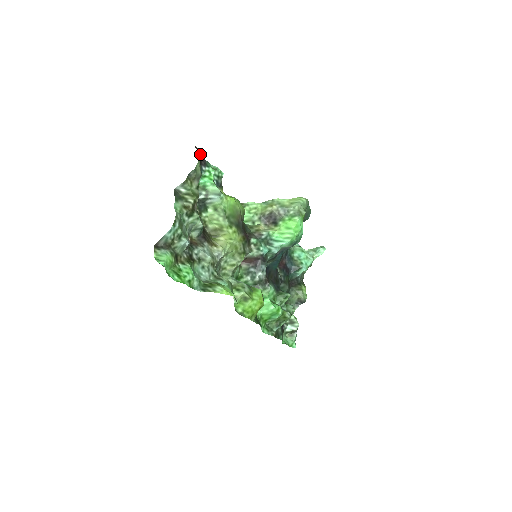
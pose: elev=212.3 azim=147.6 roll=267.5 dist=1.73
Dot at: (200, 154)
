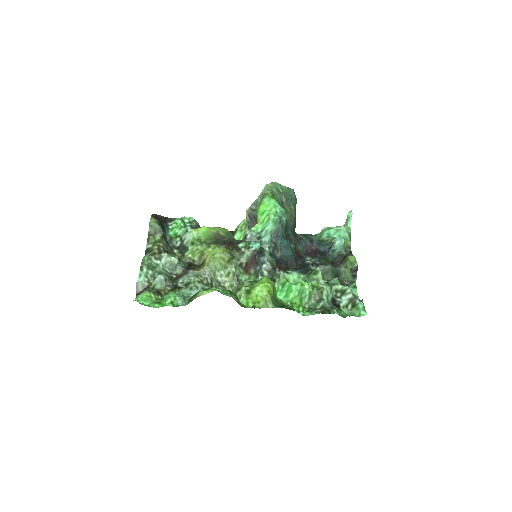
Dot at: (161, 217)
